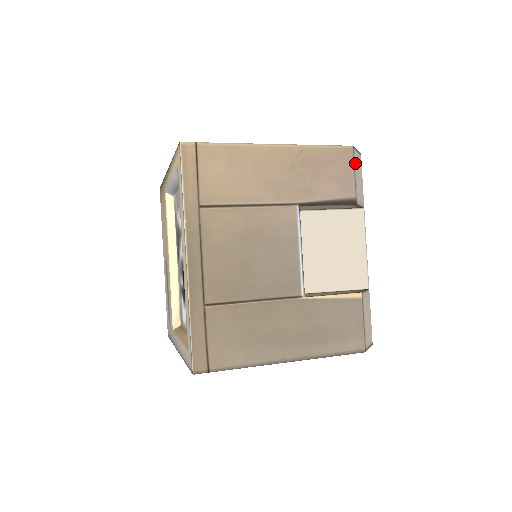
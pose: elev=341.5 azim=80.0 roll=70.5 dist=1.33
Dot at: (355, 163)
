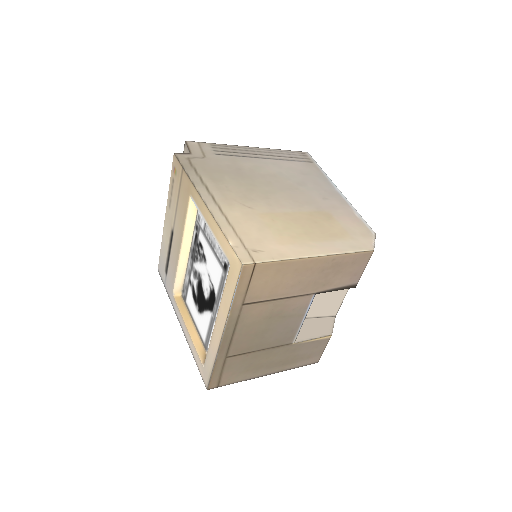
Dot at: occluded
